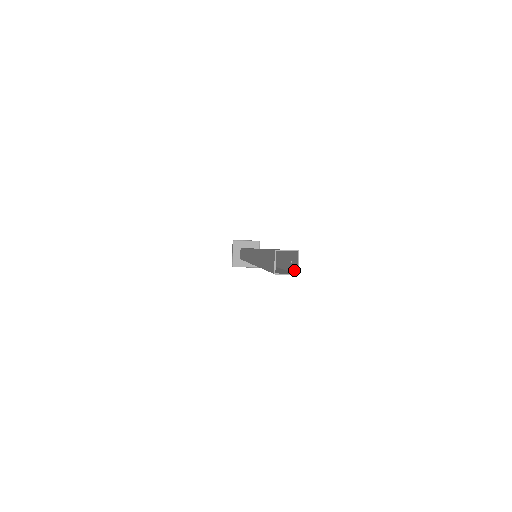
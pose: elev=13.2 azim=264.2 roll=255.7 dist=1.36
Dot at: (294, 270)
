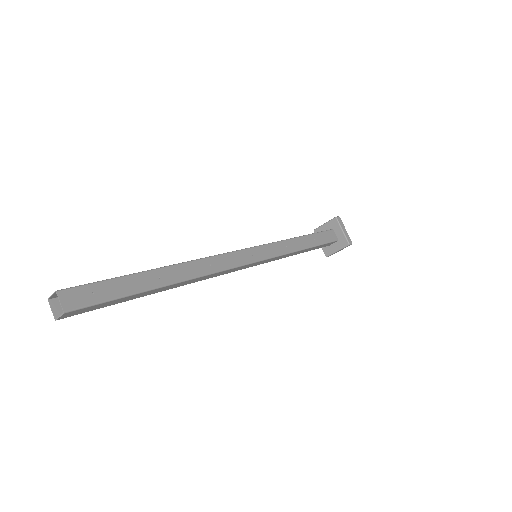
Dot at: (79, 306)
